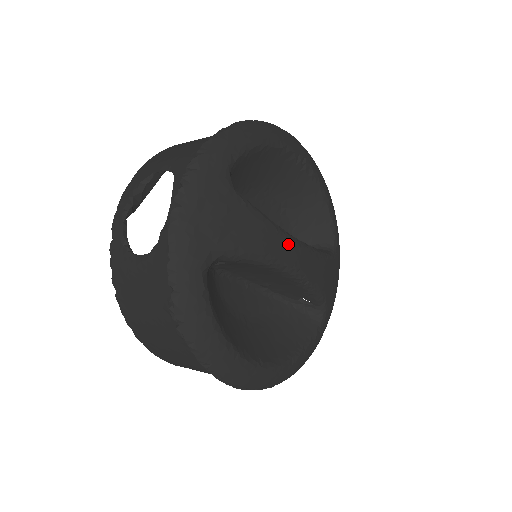
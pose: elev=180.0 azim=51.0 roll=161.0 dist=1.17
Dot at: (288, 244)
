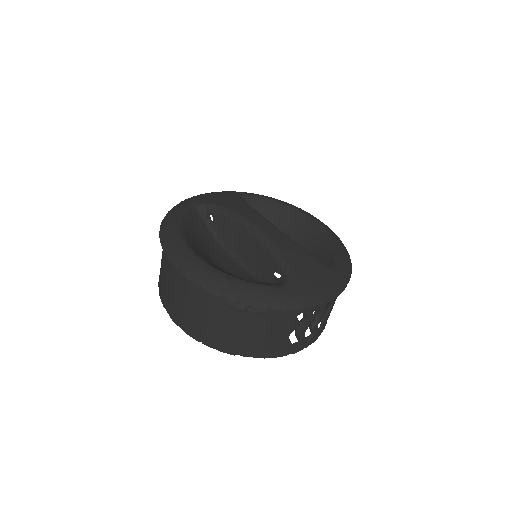
Dot at: (260, 218)
